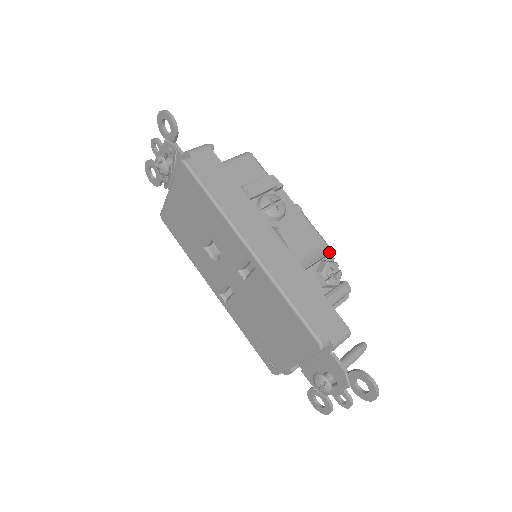
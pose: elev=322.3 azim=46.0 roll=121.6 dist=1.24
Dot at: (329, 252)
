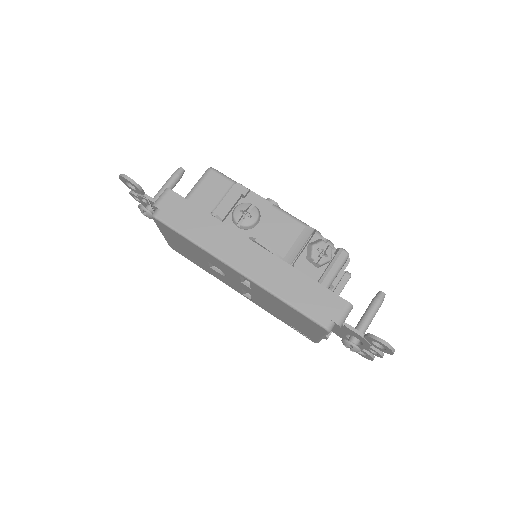
Dot at: (314, 231)
